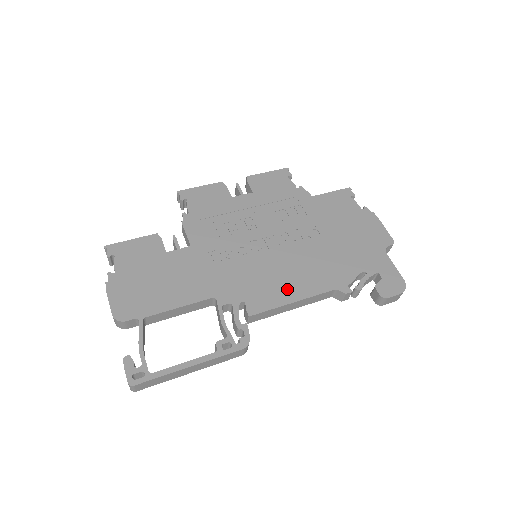
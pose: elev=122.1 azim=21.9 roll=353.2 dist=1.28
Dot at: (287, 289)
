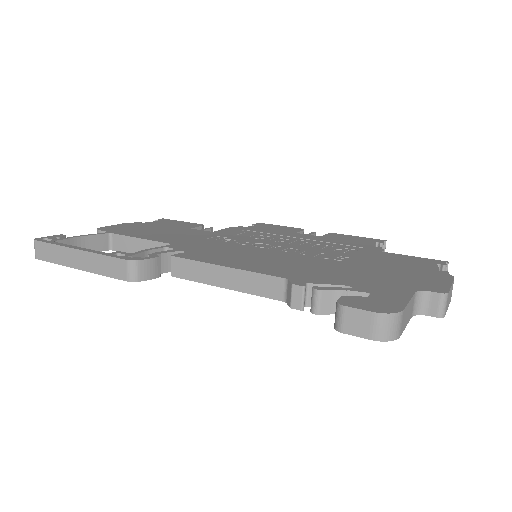
Dot at: (236, 261)
